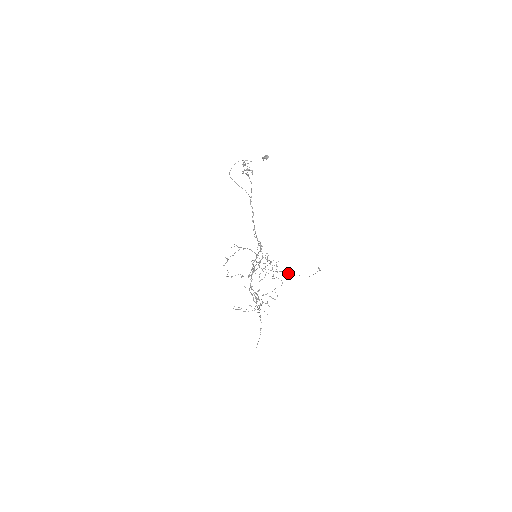
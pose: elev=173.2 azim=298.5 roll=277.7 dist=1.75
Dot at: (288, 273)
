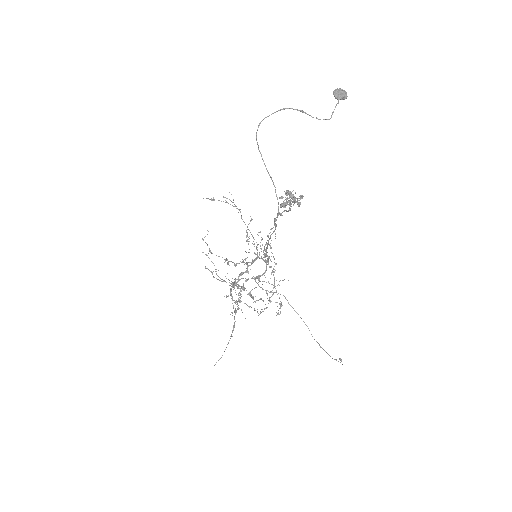
Dot at: occluded
